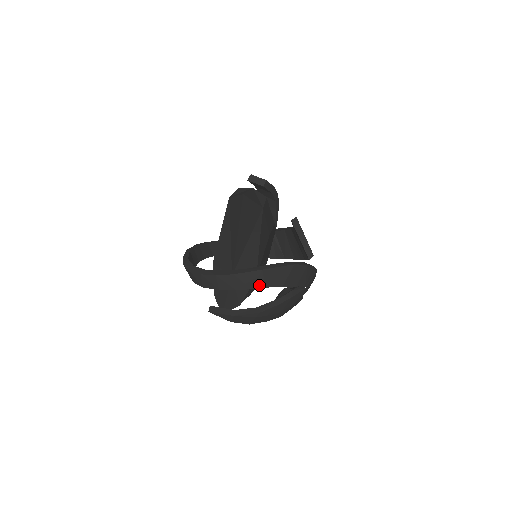
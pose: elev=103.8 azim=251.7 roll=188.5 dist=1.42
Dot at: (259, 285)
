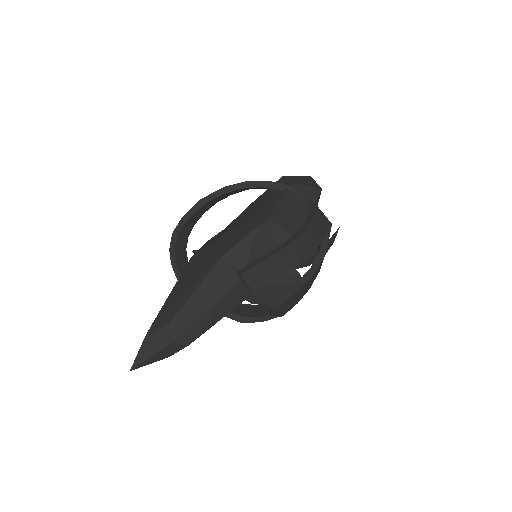
Dot at: occluded
